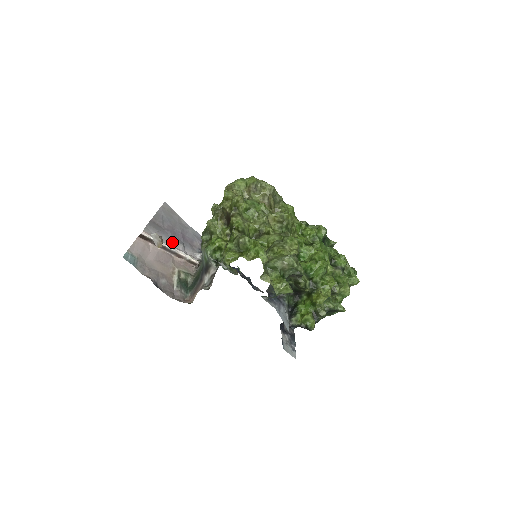
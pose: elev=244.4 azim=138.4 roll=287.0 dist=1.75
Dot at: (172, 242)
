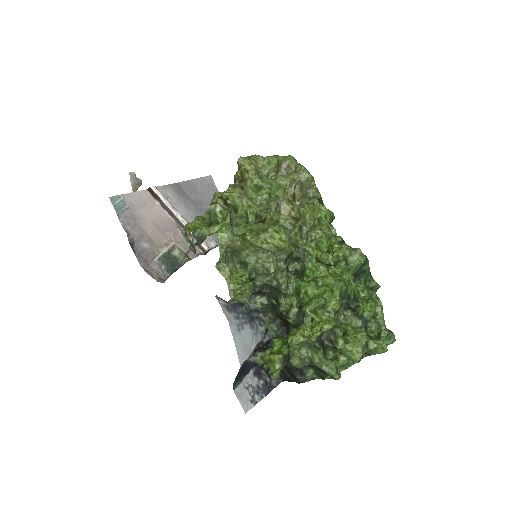
Dot at: (189, 215)
